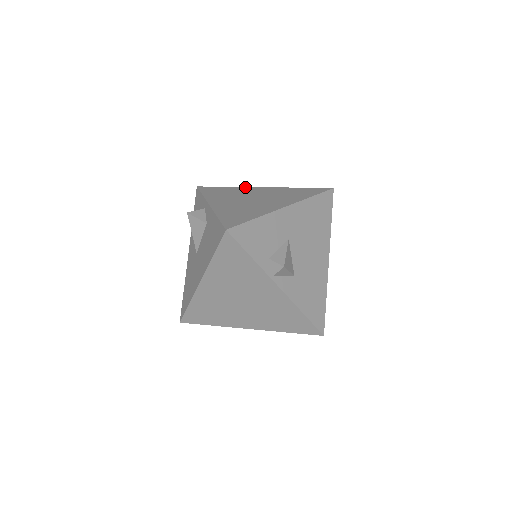
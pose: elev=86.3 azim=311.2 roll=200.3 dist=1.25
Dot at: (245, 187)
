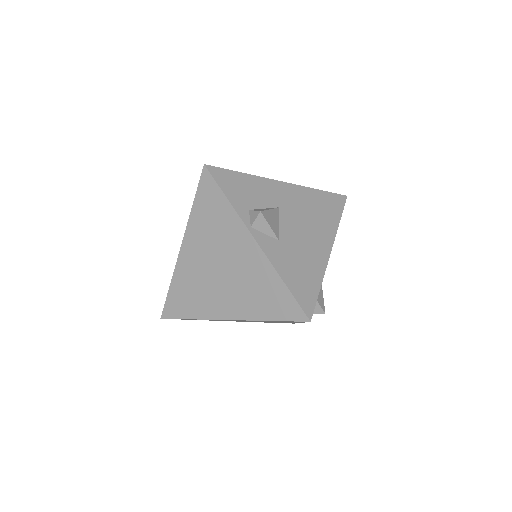
Dot at: occluded
